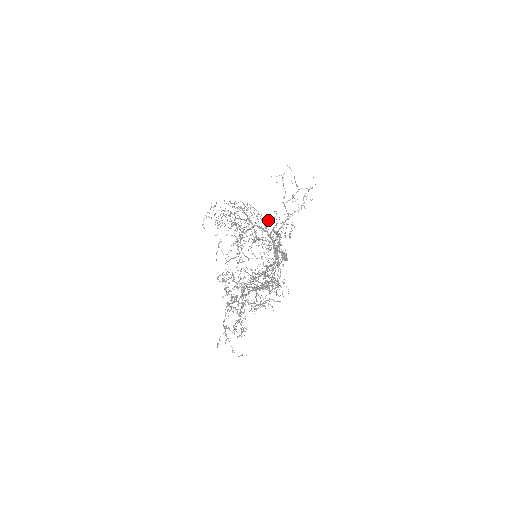
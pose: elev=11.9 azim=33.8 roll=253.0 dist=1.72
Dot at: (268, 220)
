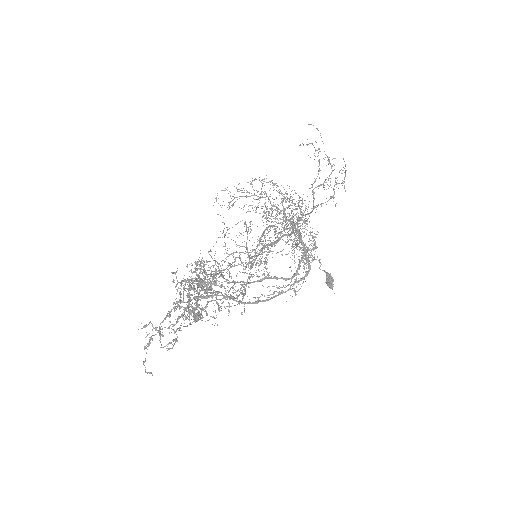
Dot at: occluded
